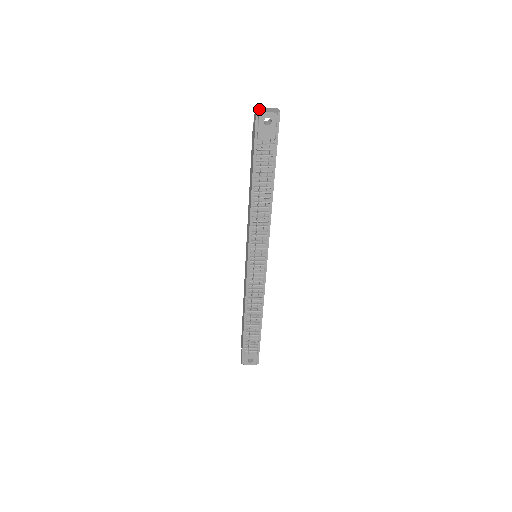
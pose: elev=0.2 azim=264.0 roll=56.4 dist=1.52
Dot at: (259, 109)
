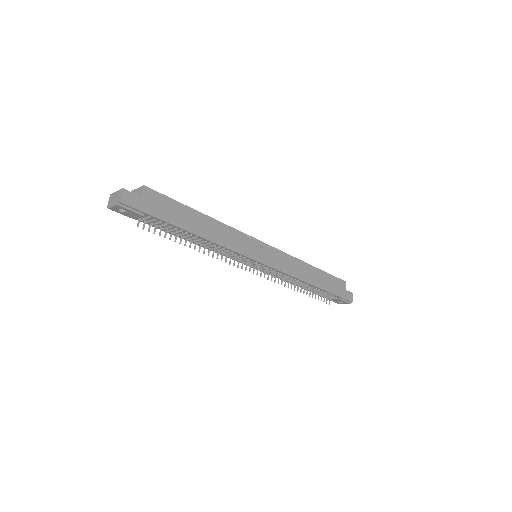
Dot at: (110, 199)
